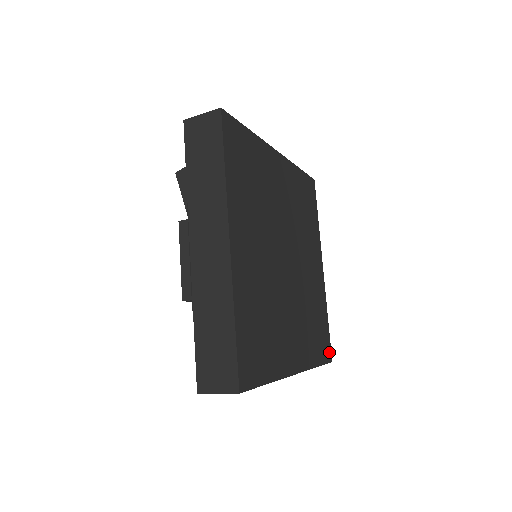
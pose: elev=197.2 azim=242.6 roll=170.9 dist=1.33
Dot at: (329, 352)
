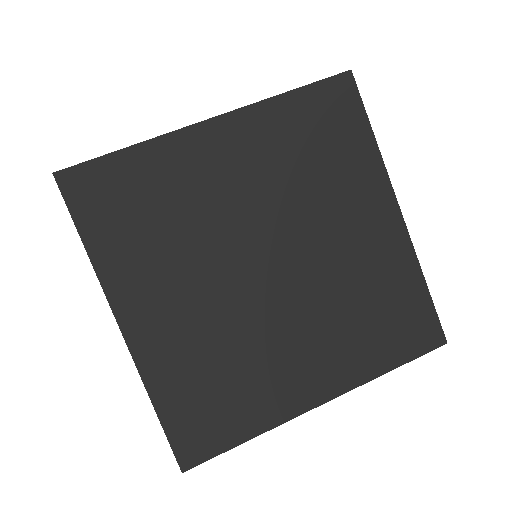
Dot at: (435, 333)
